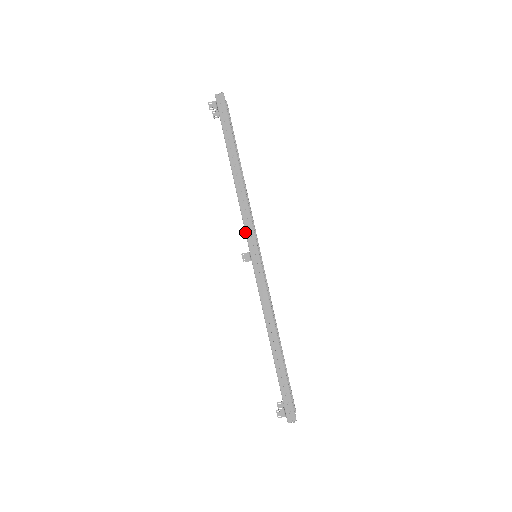
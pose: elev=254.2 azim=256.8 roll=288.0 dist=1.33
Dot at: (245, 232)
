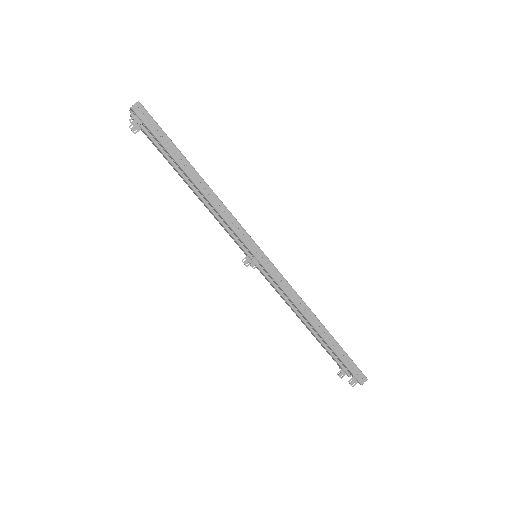
Dot at: (240, 239)
